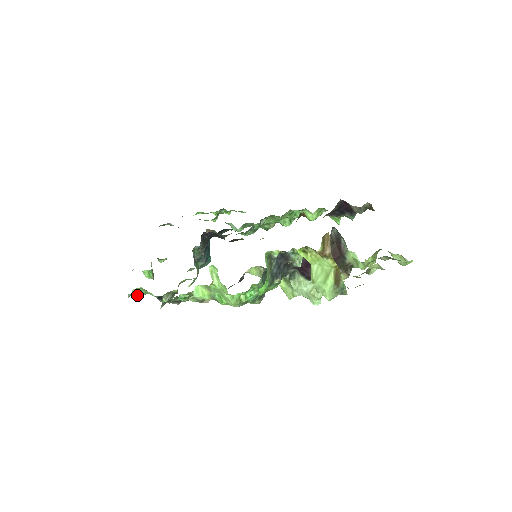
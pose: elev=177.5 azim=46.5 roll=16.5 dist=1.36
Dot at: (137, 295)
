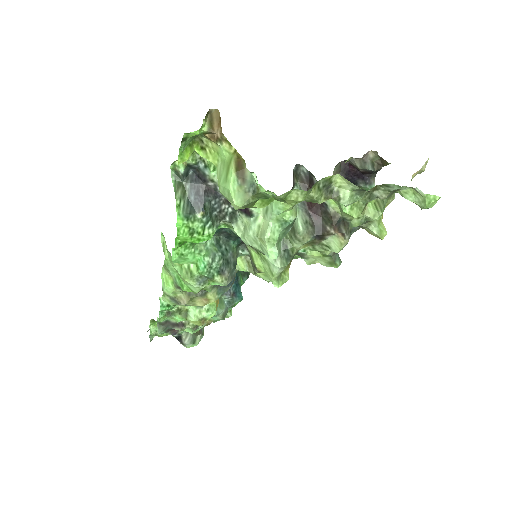
Dot at: occluded
